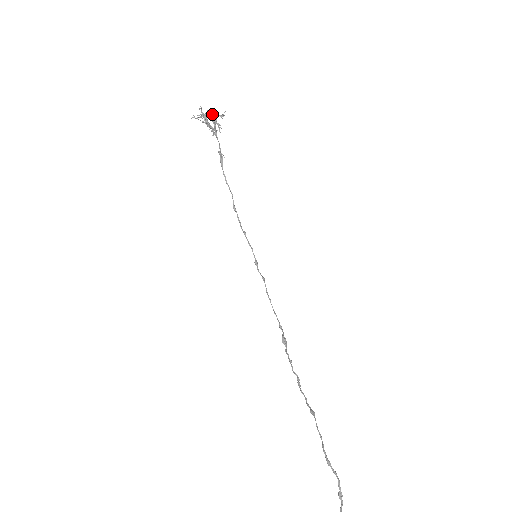
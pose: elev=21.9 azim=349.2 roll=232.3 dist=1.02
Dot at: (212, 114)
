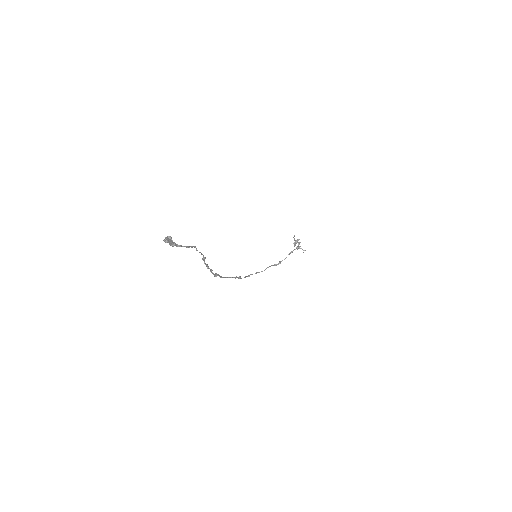
Dot at: (300, 246)
